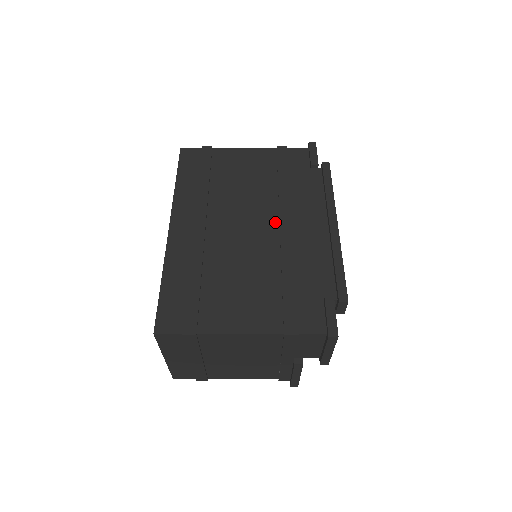
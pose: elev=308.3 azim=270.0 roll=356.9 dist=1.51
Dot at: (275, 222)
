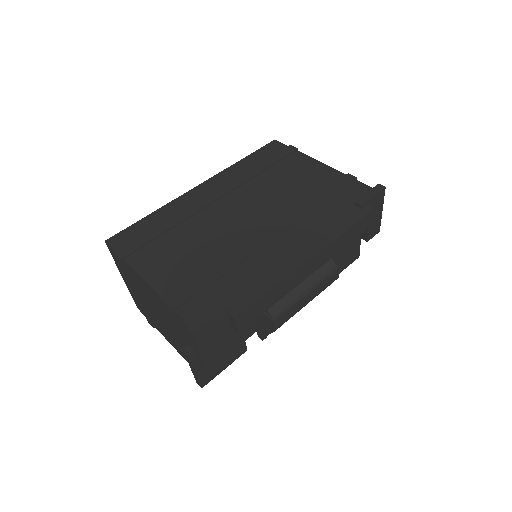
Dot at: (268, 226)
